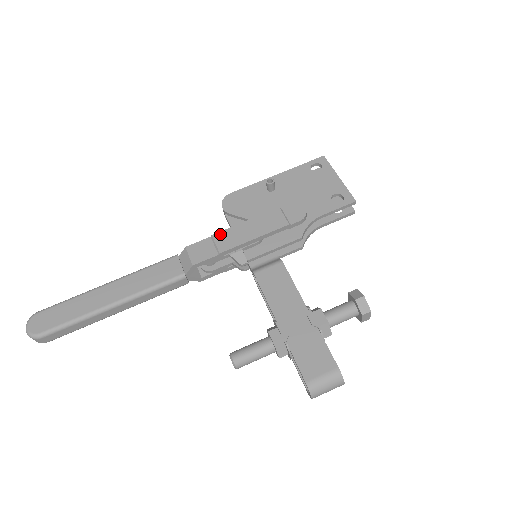
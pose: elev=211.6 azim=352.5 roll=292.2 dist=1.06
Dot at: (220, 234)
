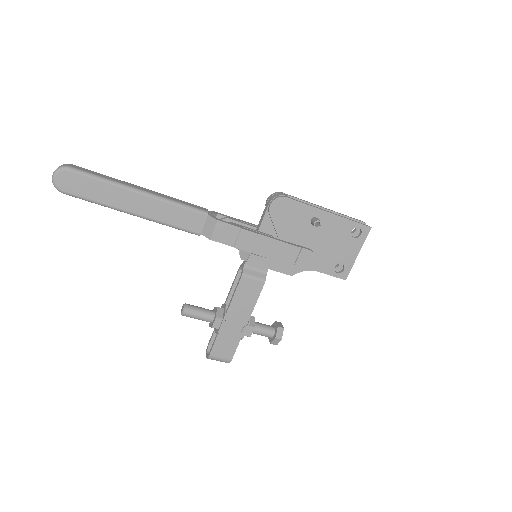
Dot at: (248, 233)
